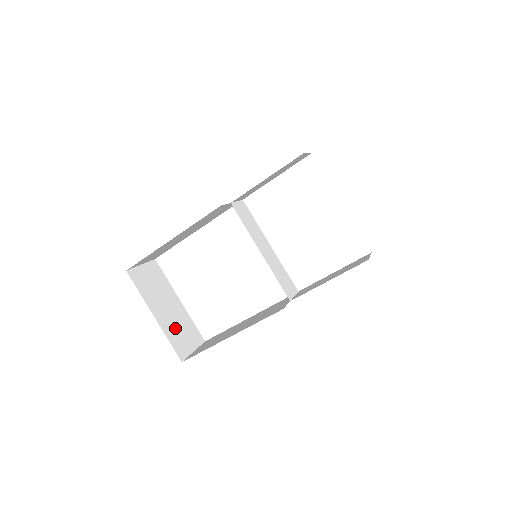
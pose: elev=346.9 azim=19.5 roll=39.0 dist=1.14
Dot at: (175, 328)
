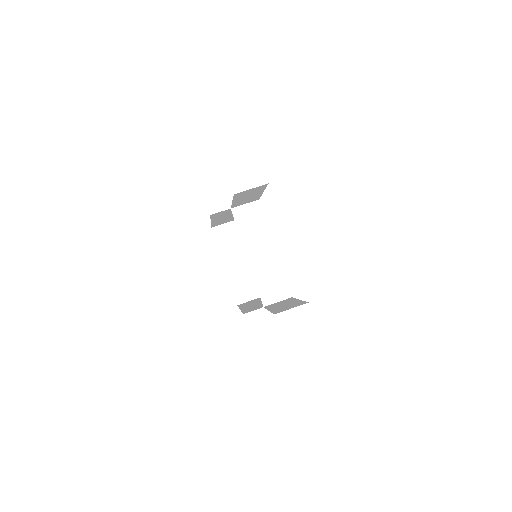
Dot at: (244, 277)
